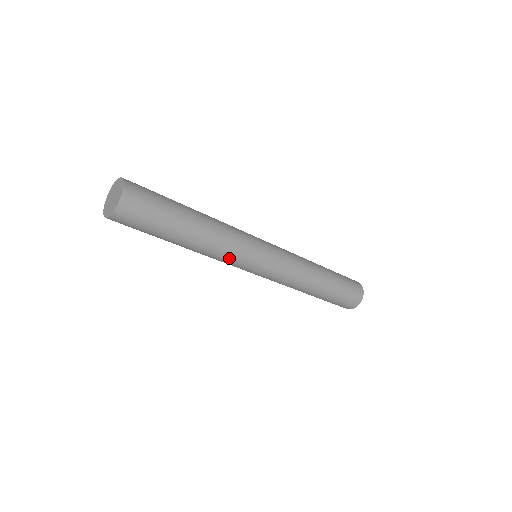
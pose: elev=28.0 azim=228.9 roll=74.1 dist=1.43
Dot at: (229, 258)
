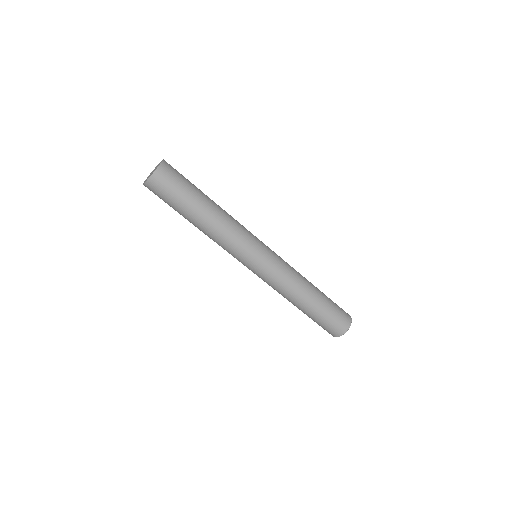
Dot at: (225, 249)
